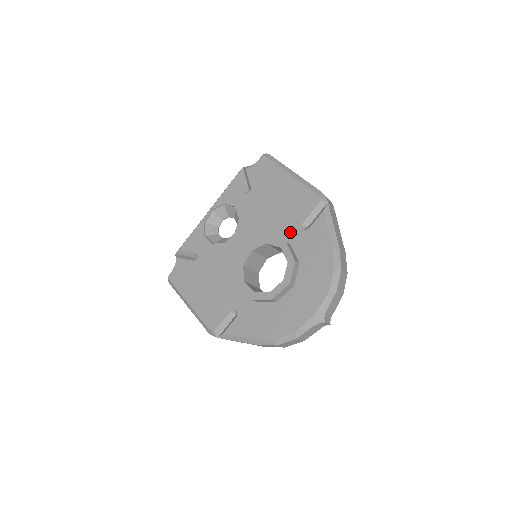
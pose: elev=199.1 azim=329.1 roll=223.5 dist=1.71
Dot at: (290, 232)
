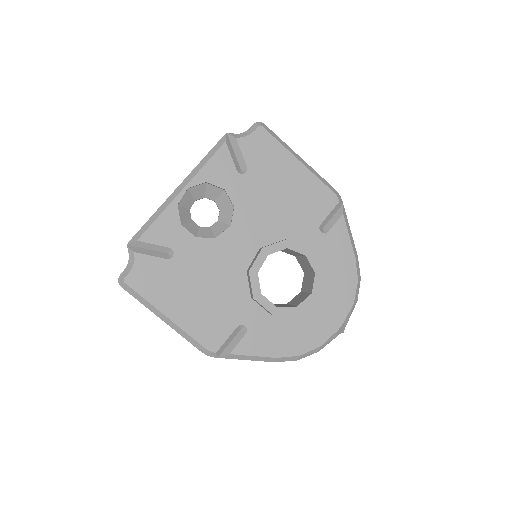
Dot at: (306, 234)
